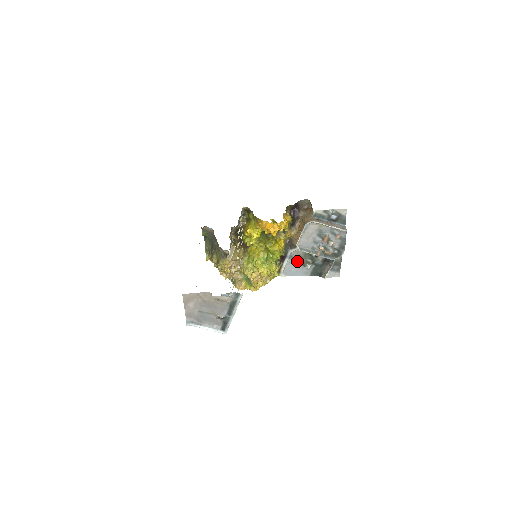
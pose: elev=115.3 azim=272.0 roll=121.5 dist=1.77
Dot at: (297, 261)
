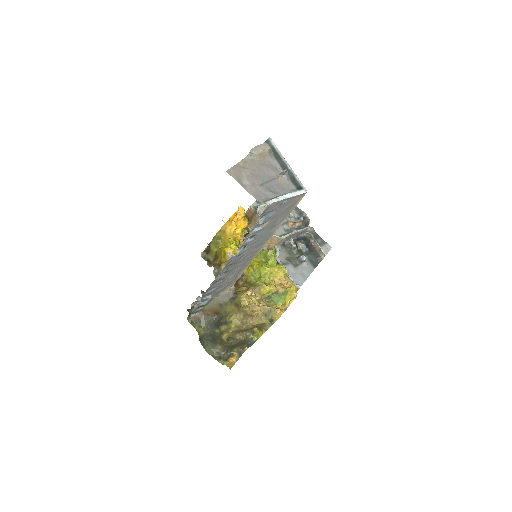
Dot at: (291, 265)
